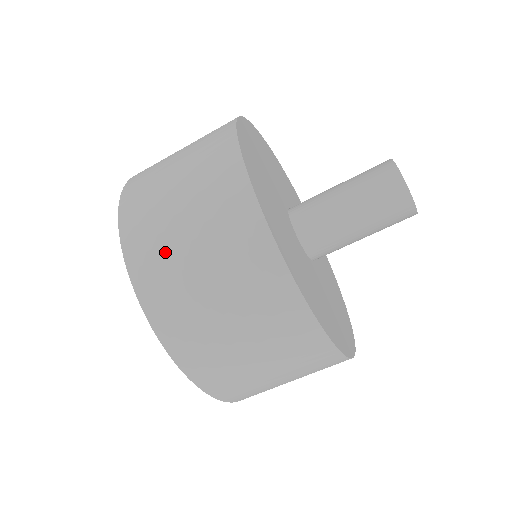
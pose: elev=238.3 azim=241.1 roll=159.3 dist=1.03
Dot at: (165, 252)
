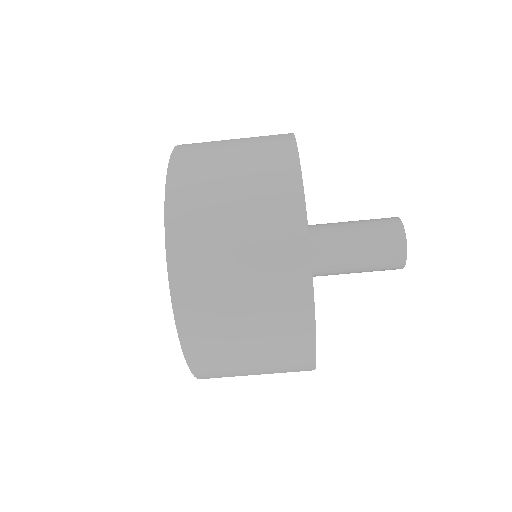
Dot at: (214, 296)
